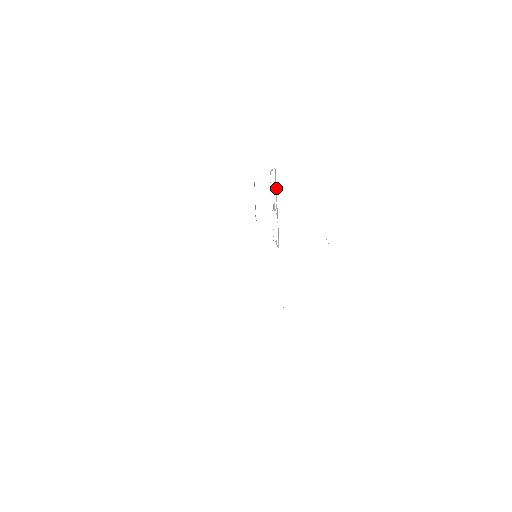
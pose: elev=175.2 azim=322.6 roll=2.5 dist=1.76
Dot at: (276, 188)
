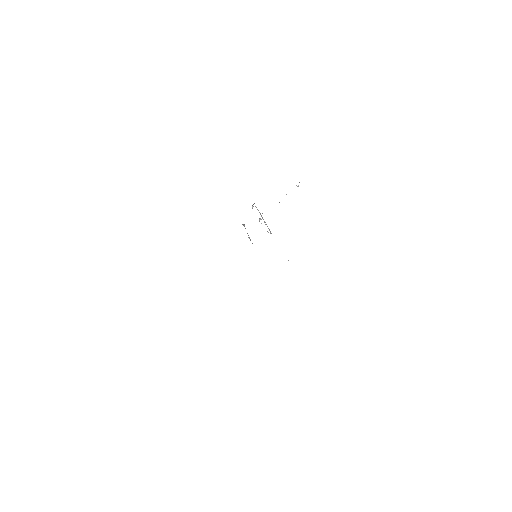
Dot at: (259, 212)
